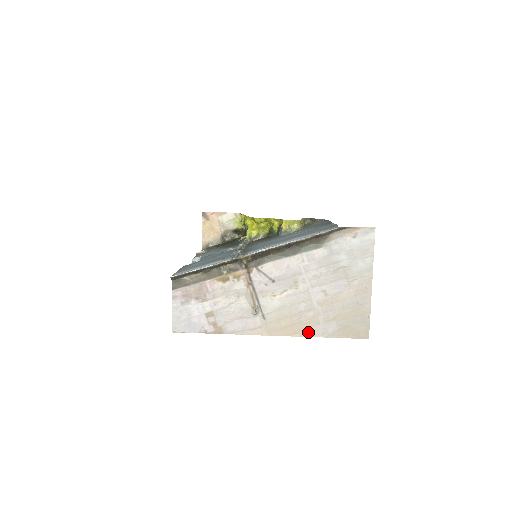
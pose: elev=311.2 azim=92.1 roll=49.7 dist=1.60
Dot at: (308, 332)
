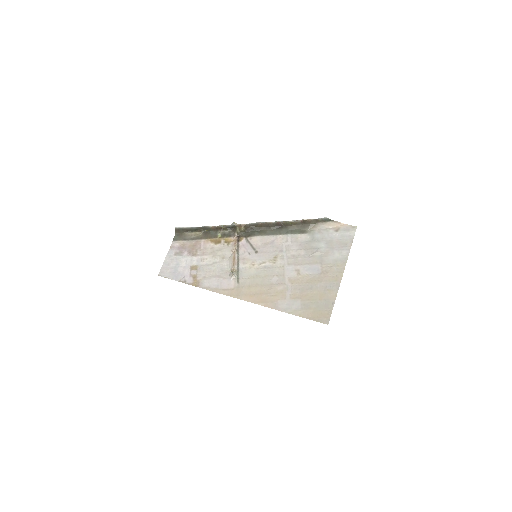
Dot at: (273, 304)
